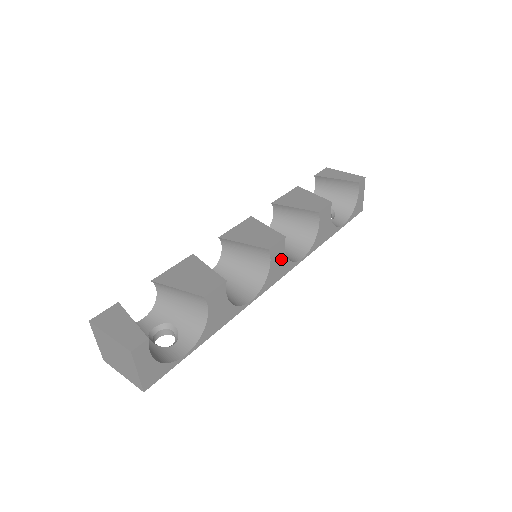
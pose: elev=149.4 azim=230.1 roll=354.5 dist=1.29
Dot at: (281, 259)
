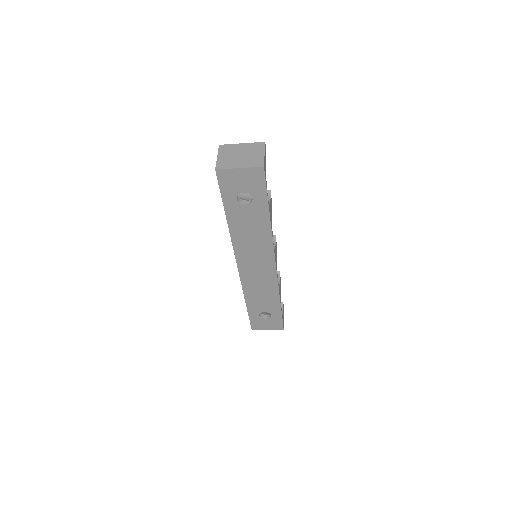
Dot at: (276, 255)
